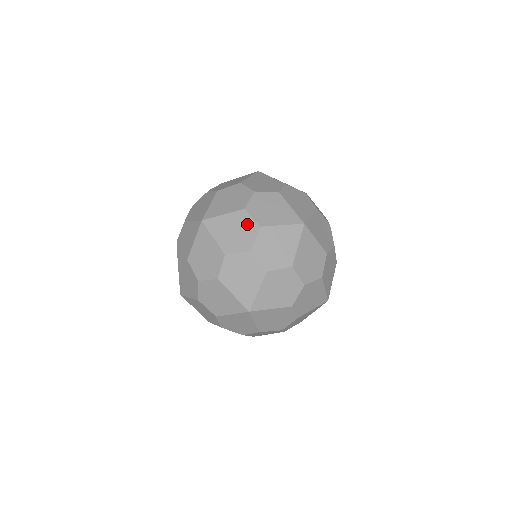
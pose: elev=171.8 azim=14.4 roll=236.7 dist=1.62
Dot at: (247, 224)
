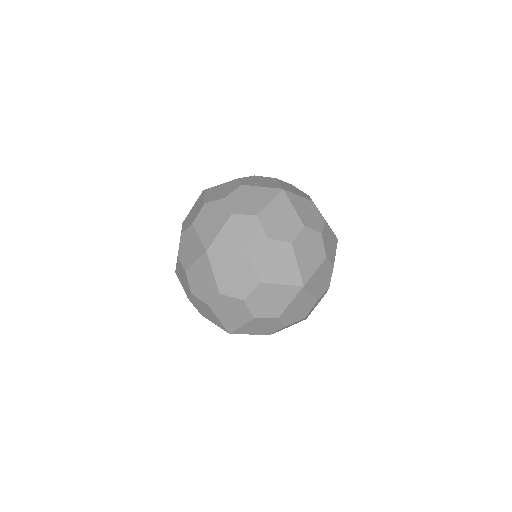
Dot at: occluded
